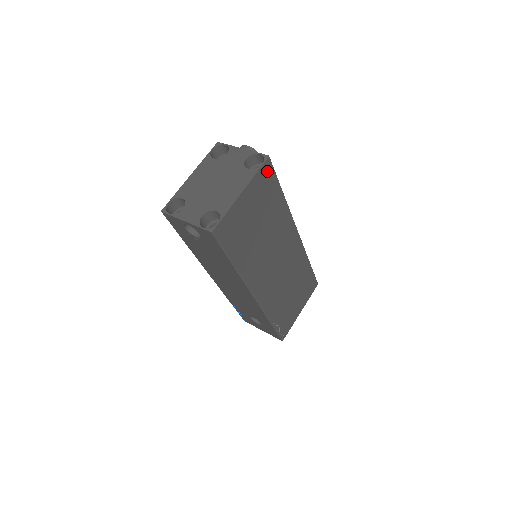
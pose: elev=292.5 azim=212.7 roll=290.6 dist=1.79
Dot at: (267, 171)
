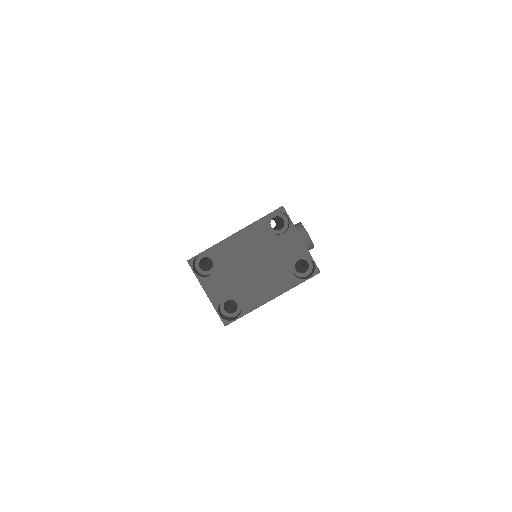
Dot at: occluded
